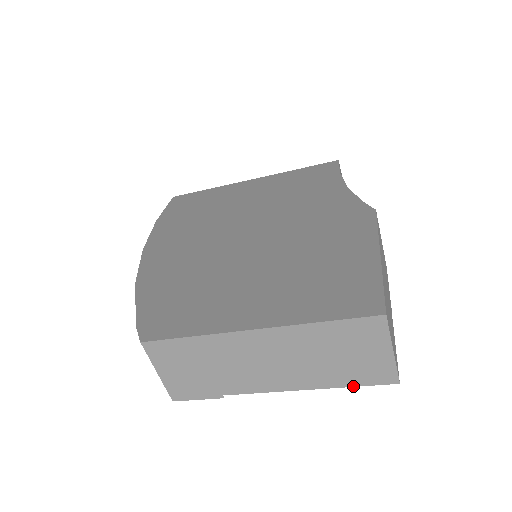
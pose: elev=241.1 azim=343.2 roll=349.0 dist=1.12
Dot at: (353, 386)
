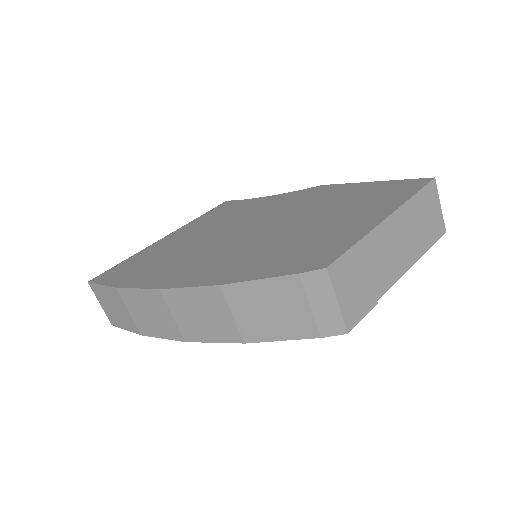
Dot at: (431, 246)
